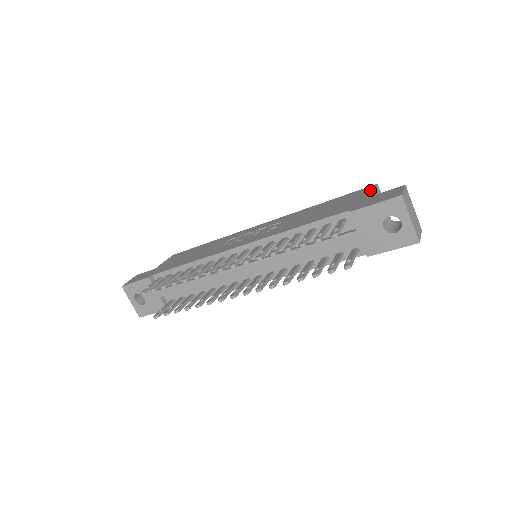
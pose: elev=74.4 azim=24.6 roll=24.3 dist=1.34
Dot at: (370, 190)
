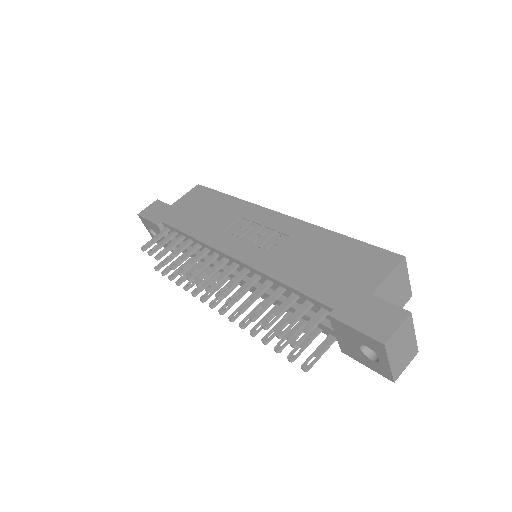
Dot at: (385, 270)
